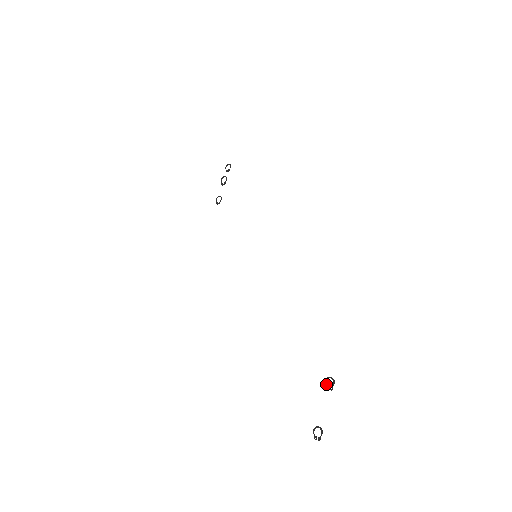
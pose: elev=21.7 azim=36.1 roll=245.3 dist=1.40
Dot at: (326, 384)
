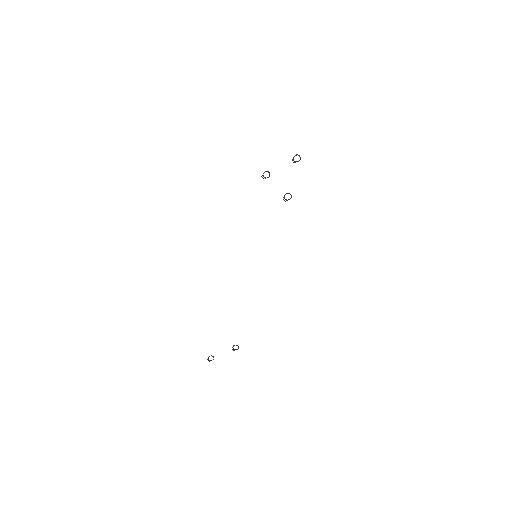
Dot at: occluded
